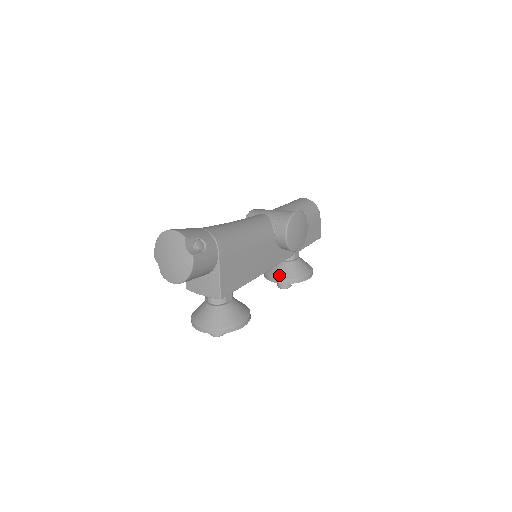
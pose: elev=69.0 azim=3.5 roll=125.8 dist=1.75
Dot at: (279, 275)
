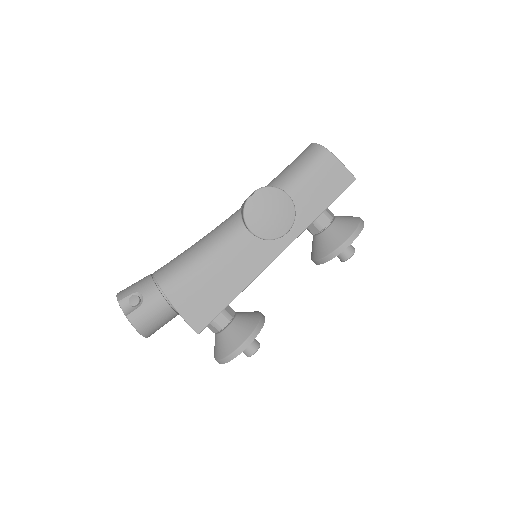
Dot at: (314, 255)
